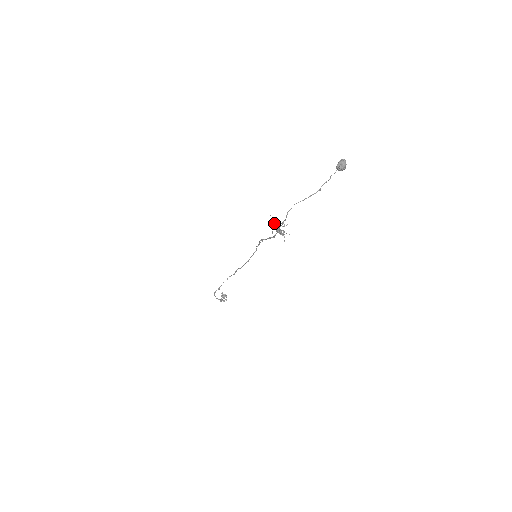
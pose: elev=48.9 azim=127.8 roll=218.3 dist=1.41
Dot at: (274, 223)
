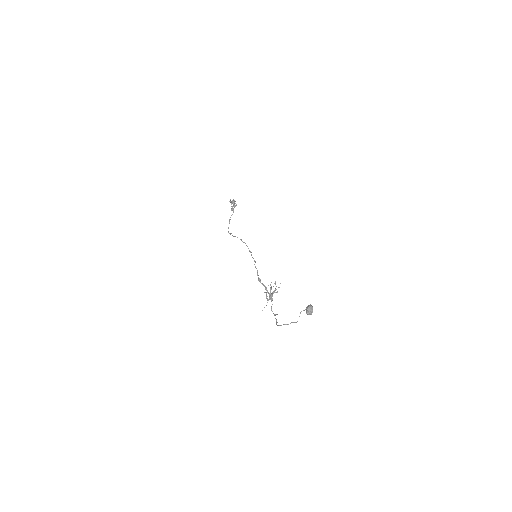
Dot at: (267, 296)
